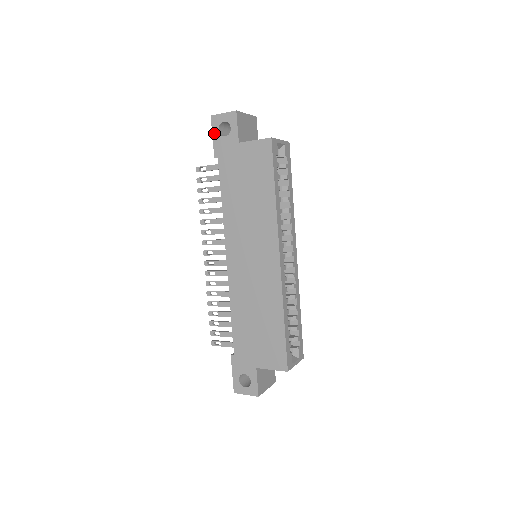
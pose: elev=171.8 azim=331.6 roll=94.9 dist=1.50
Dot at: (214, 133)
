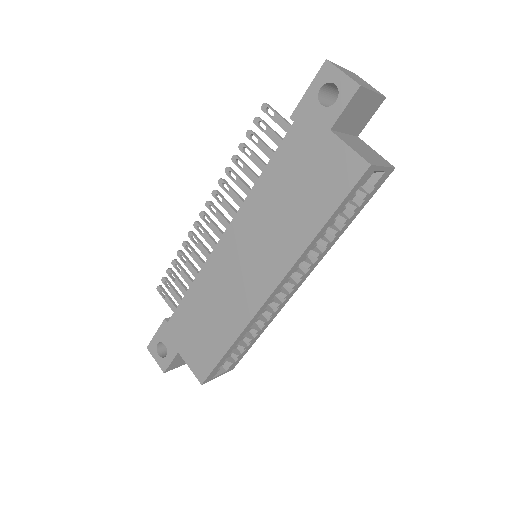
Dot at: (313, 86)
